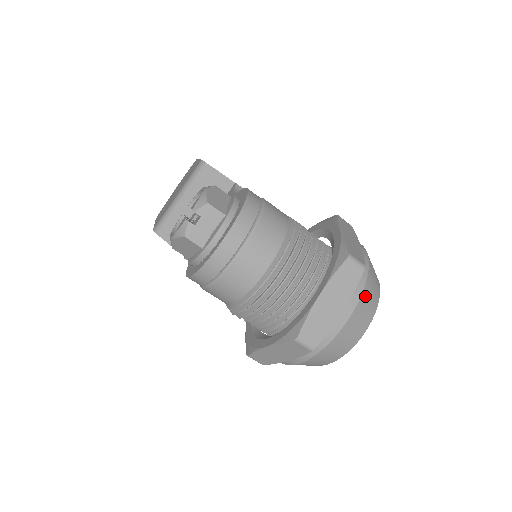
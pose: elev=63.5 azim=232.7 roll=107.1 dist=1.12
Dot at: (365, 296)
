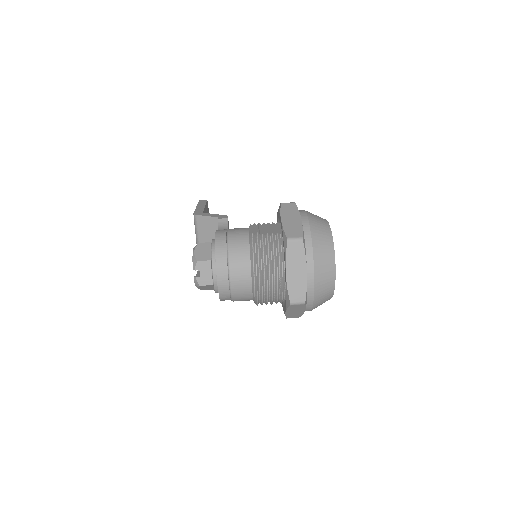
Dot at: (317, 252)
